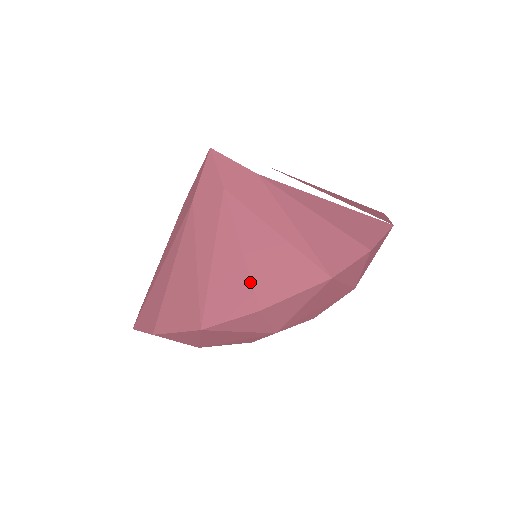
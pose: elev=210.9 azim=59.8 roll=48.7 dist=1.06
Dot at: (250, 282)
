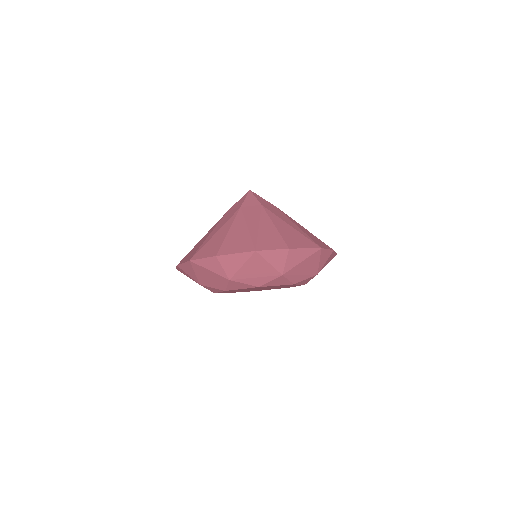
Dot at: (282, 239)
